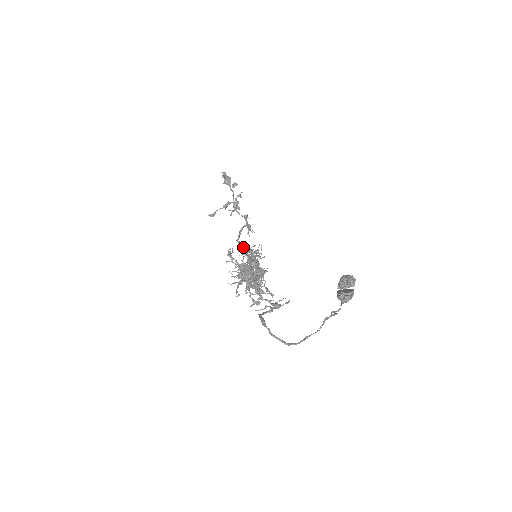
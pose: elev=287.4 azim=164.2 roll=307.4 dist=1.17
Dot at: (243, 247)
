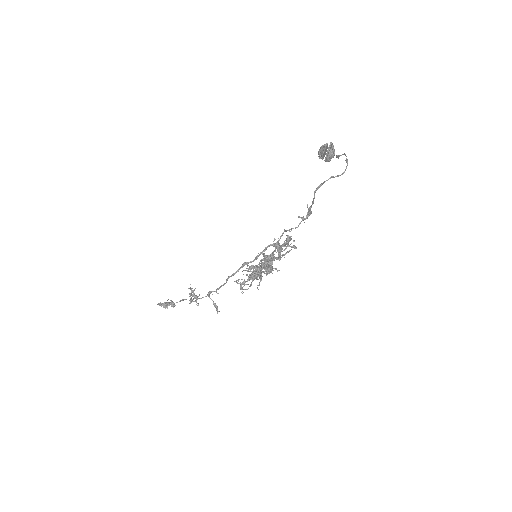
Dot at: (243, 263)
